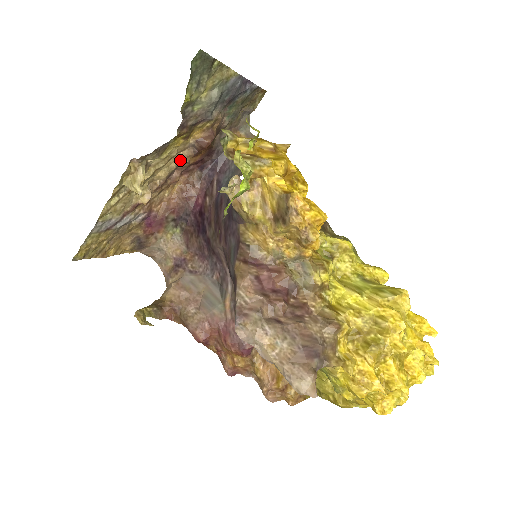
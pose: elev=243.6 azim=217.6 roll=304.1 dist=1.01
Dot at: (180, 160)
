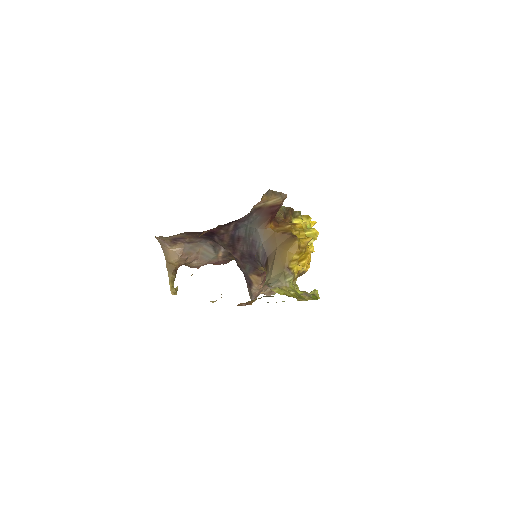
Dot at: occluded
